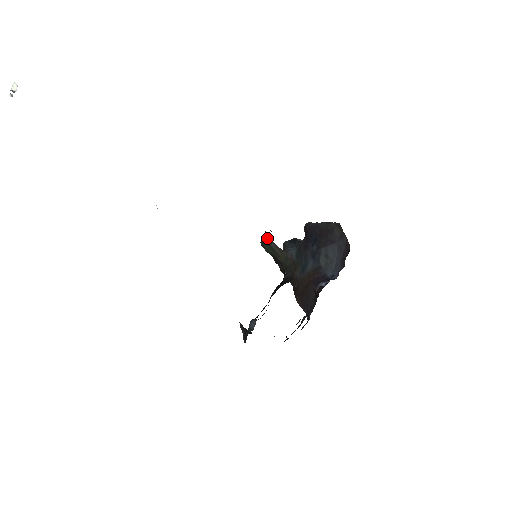
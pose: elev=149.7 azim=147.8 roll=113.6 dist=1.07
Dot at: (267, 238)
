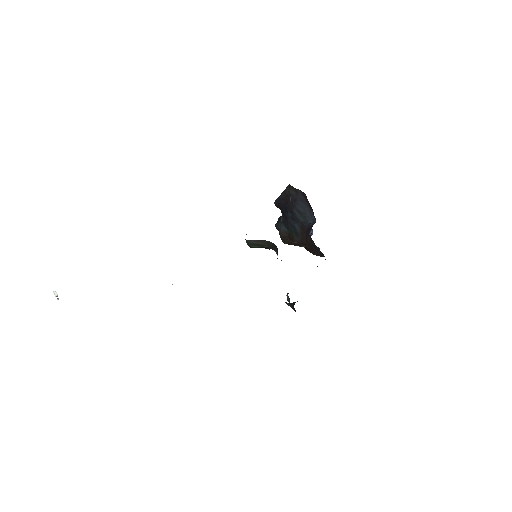
Dot at: (248, 242)
